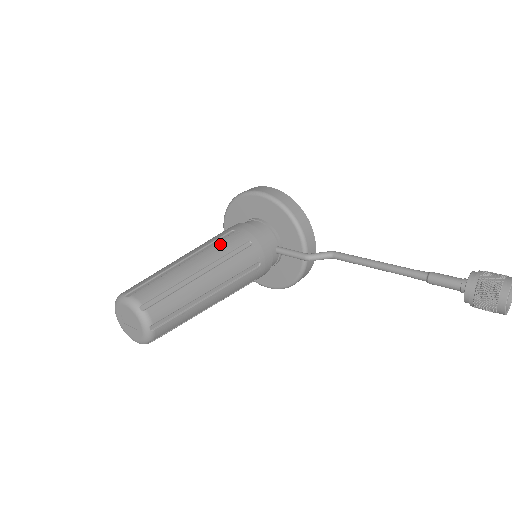
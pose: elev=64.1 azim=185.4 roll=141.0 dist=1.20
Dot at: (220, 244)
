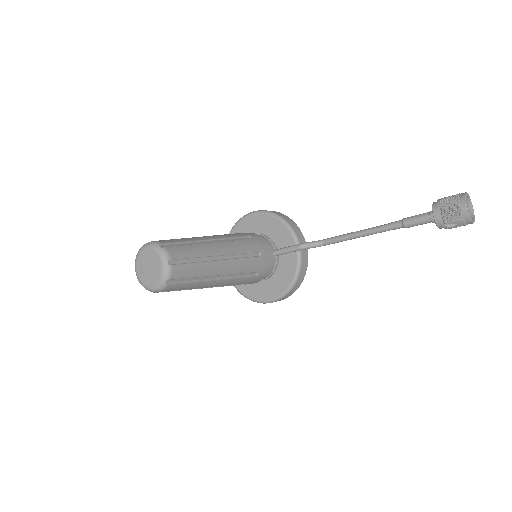
Dot at: (224, 234)
